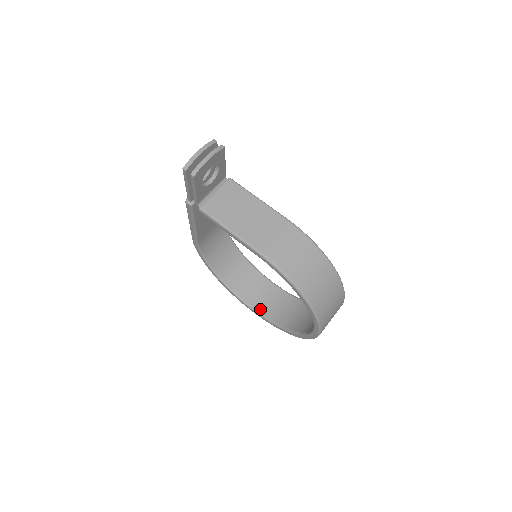
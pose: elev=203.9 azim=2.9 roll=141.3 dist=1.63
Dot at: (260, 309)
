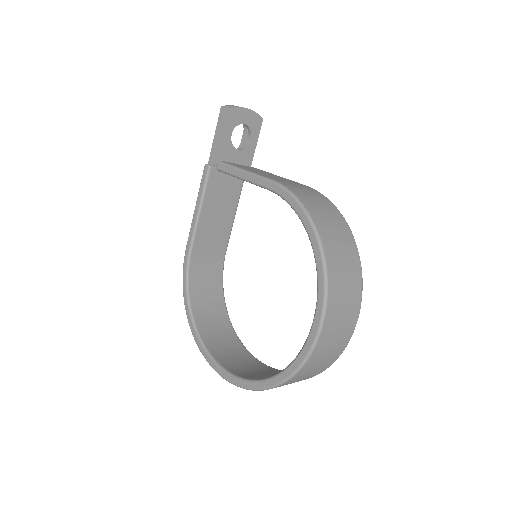
Dot at: (233, 370)
